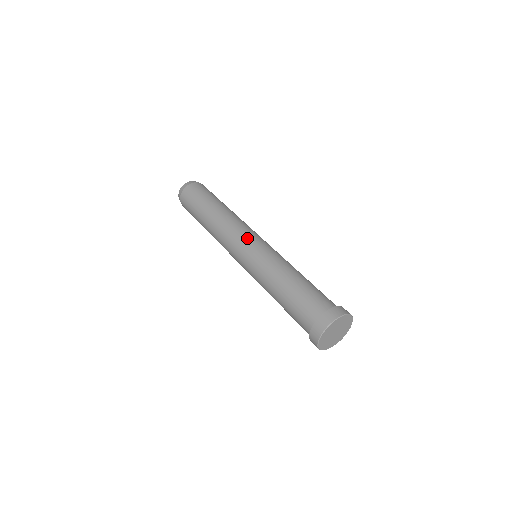
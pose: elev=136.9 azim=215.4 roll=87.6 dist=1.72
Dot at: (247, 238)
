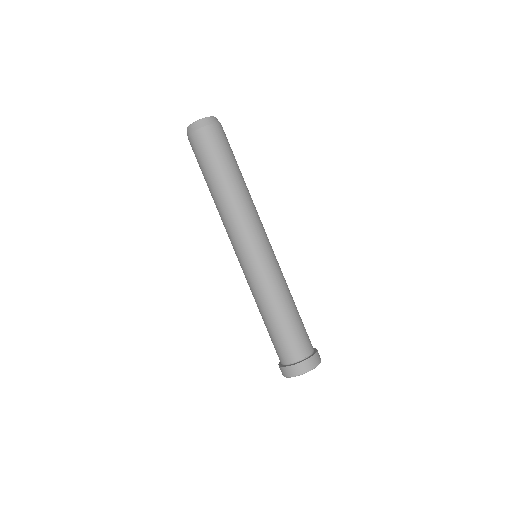
Dot at: (261, 241)
